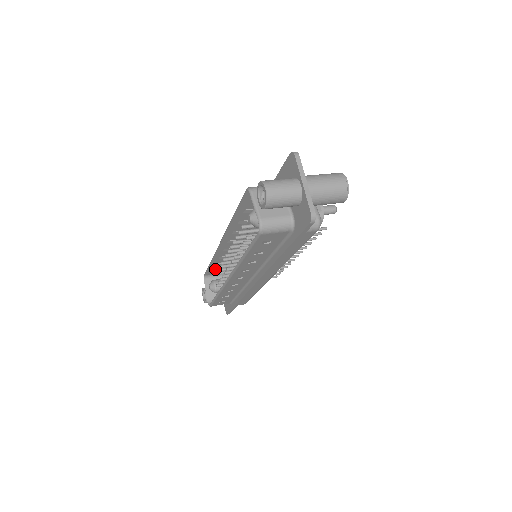
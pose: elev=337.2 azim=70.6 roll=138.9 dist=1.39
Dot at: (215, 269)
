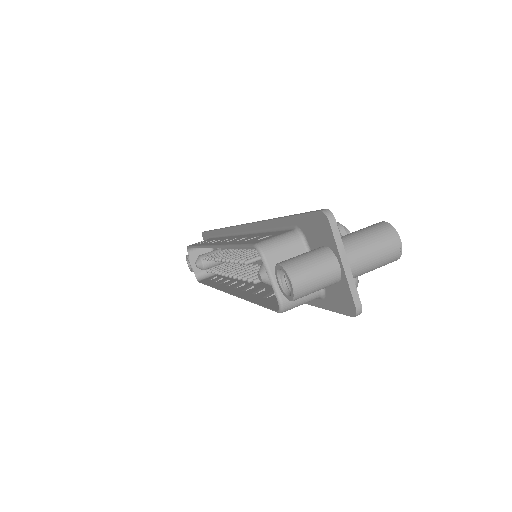
Dot at: occluded
